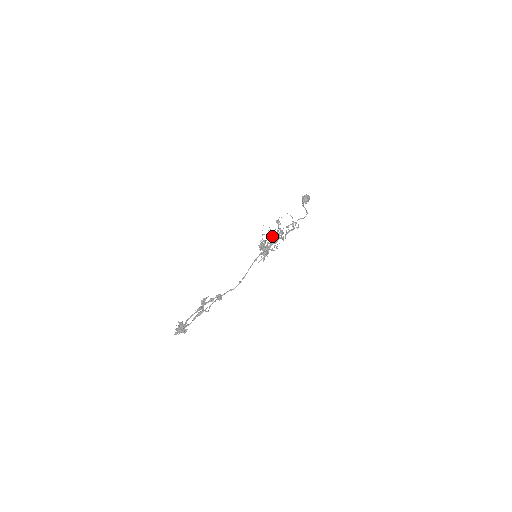
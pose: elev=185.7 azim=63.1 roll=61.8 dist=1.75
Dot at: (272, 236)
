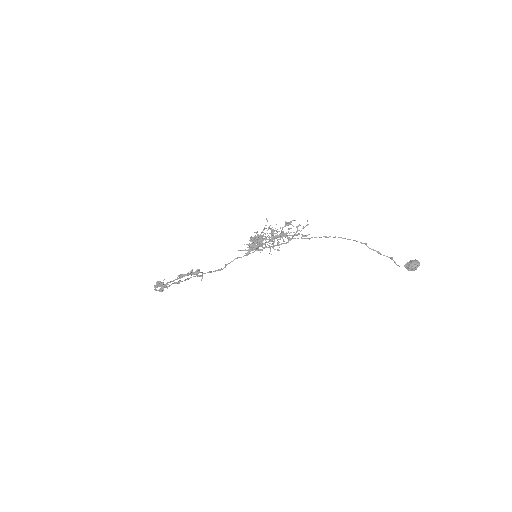
Dot at: (272, 234)
